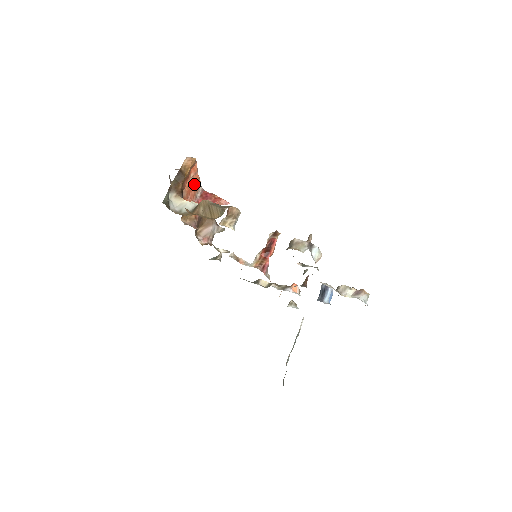
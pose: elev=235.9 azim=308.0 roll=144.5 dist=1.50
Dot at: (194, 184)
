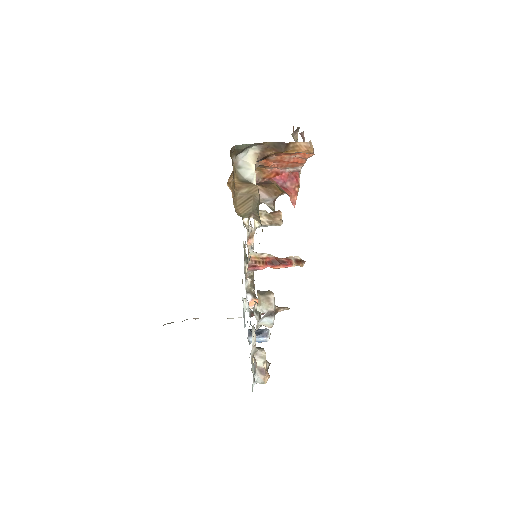
Dot at: (293, 161)
